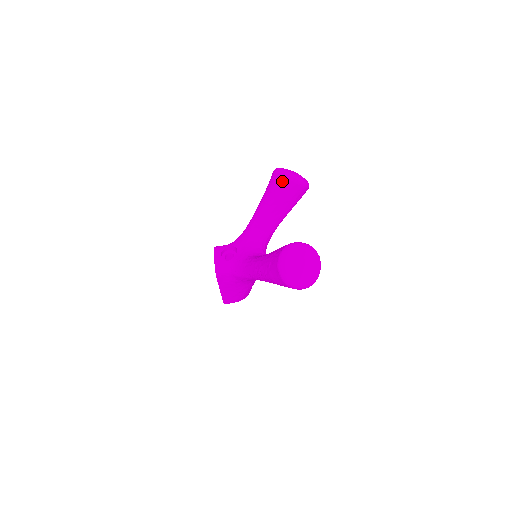
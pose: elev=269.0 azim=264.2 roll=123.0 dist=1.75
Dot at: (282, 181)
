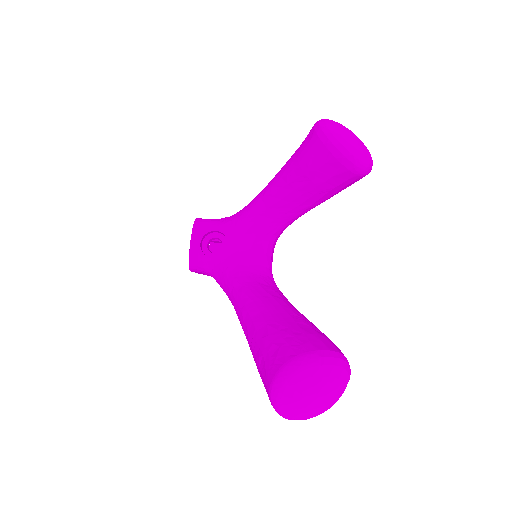
Dot at: (324, 158)
